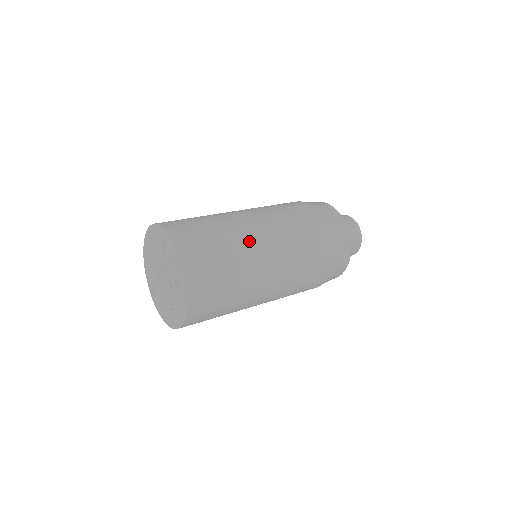
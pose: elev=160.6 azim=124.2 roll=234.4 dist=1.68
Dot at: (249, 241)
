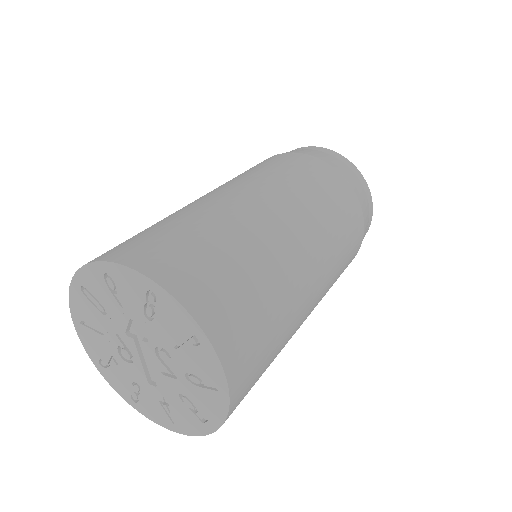
Dot at: (291, 262)
